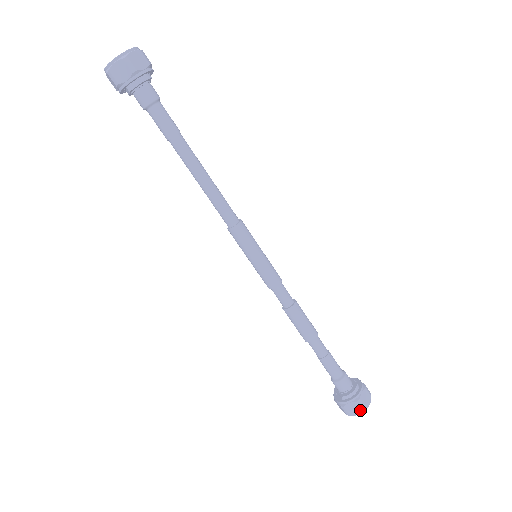
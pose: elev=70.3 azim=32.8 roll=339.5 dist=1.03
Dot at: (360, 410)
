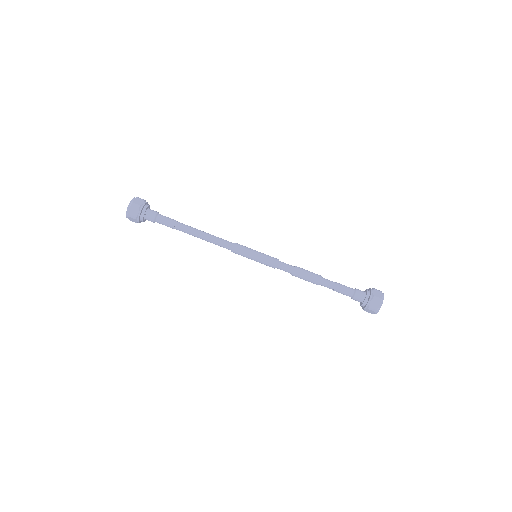
Dot at: (381, 293)
